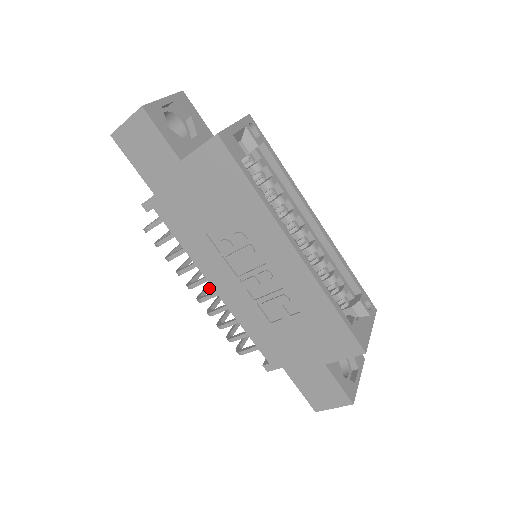
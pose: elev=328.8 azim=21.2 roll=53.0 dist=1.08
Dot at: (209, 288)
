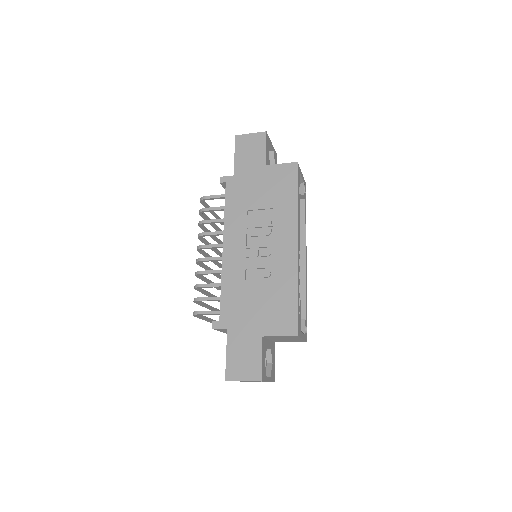
Dot at: (204, 265)
